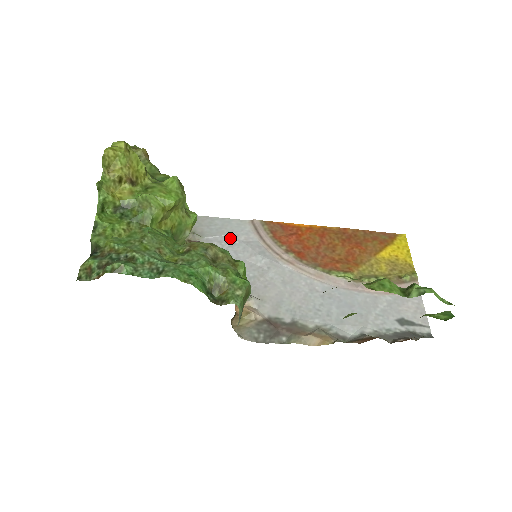
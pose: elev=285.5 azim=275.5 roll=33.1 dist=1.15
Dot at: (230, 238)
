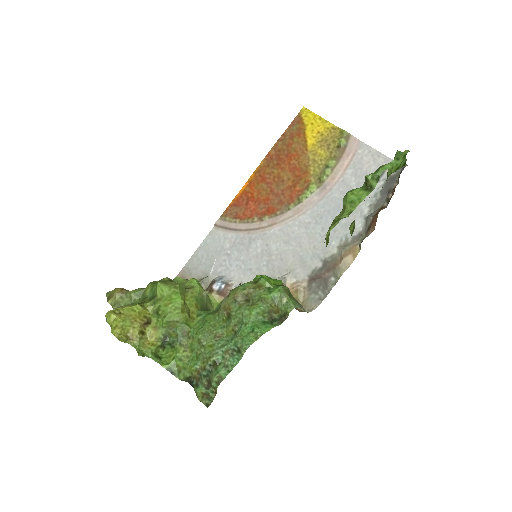
Dot at: (222, 255)
